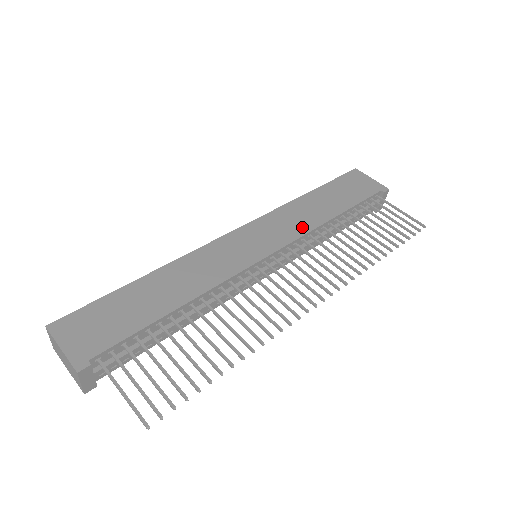
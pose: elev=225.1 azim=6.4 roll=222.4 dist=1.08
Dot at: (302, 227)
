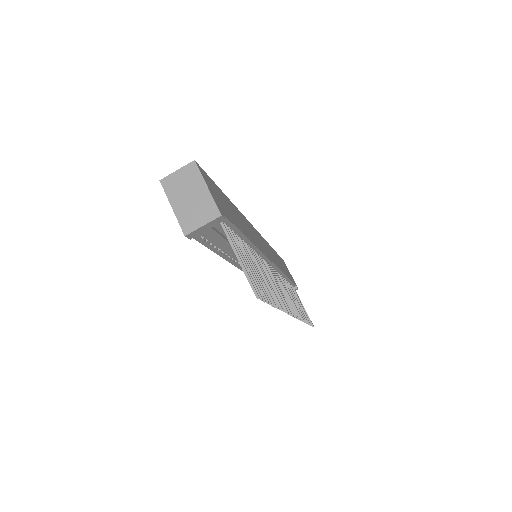
Dot at: (278, 264)
